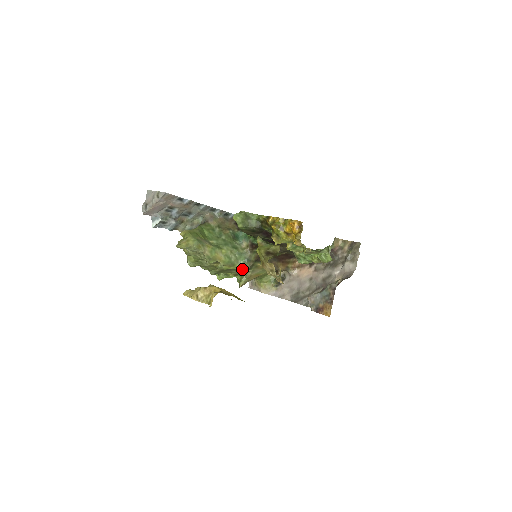
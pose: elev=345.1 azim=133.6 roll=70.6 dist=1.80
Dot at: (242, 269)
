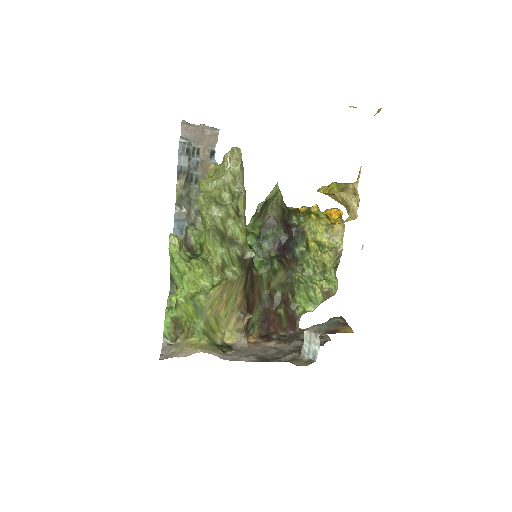
Dot at: (249, 249)
